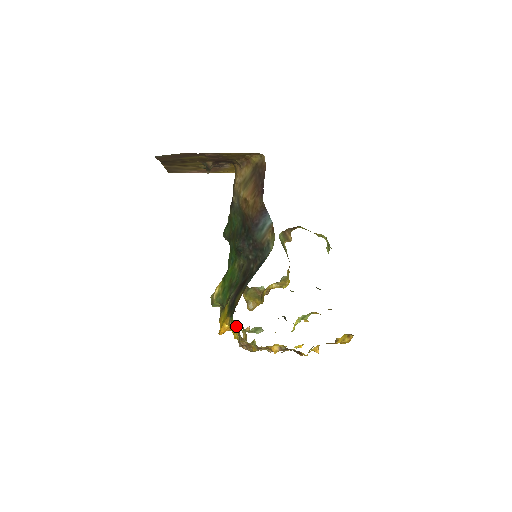
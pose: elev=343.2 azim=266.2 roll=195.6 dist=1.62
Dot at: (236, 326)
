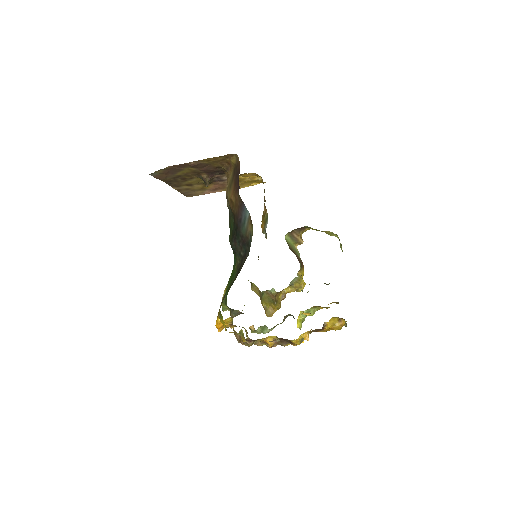
Dot at: (231, 321)
